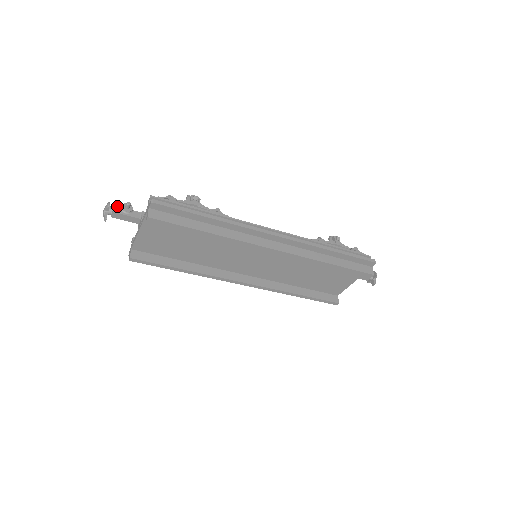
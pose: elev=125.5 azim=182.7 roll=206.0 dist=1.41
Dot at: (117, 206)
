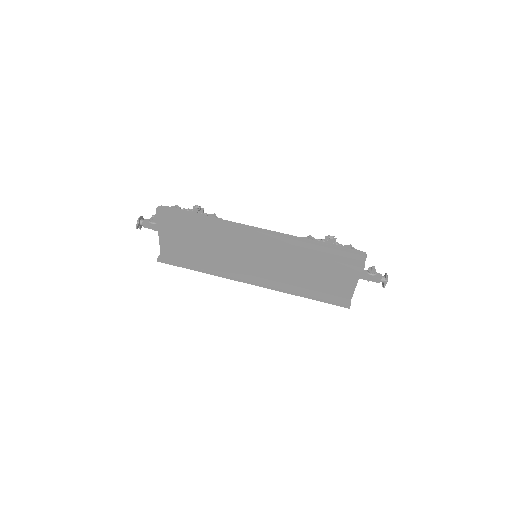
Dot at: (147, 219)
